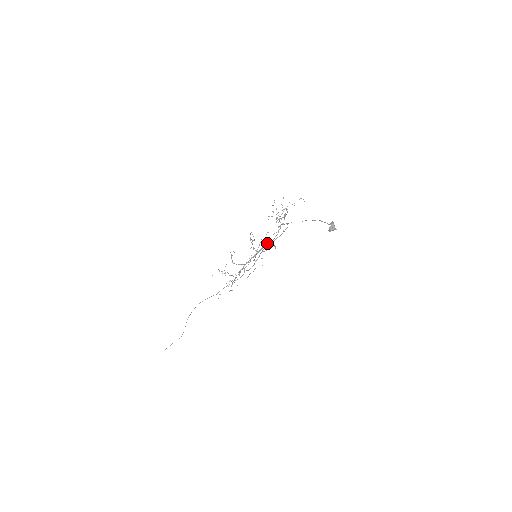
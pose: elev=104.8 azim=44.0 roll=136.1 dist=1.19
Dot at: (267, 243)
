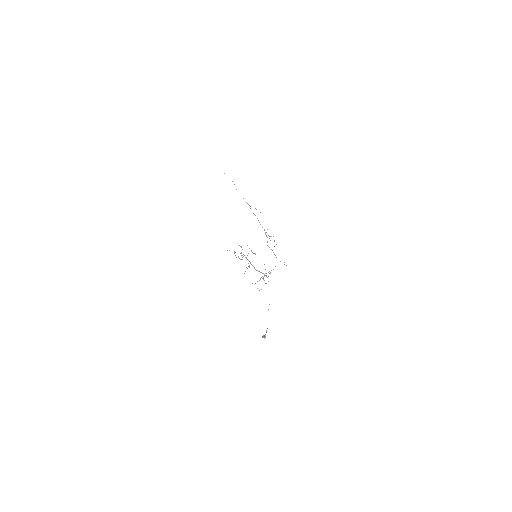
Dot at: occluded
